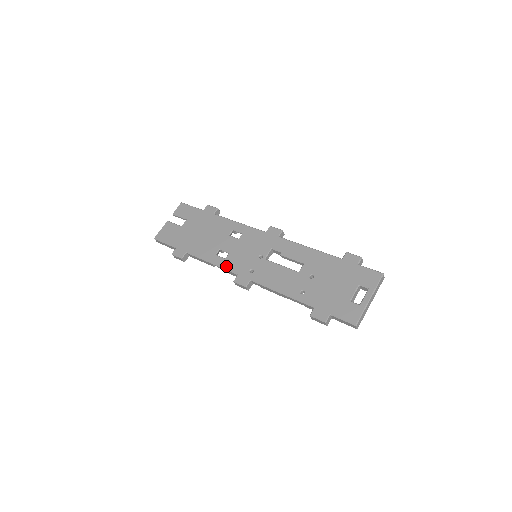
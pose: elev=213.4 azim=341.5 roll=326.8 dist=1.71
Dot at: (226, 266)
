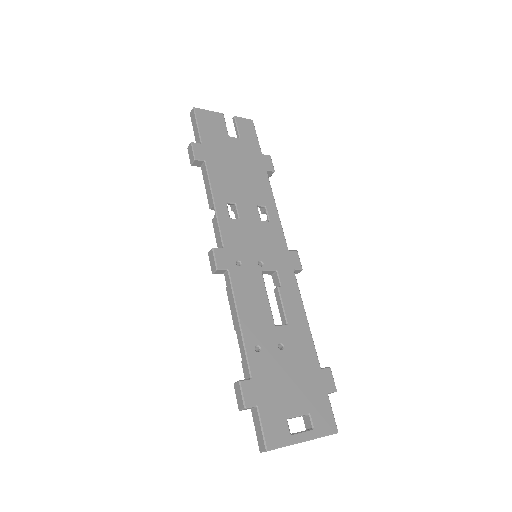
Dot at: (223, 225)
